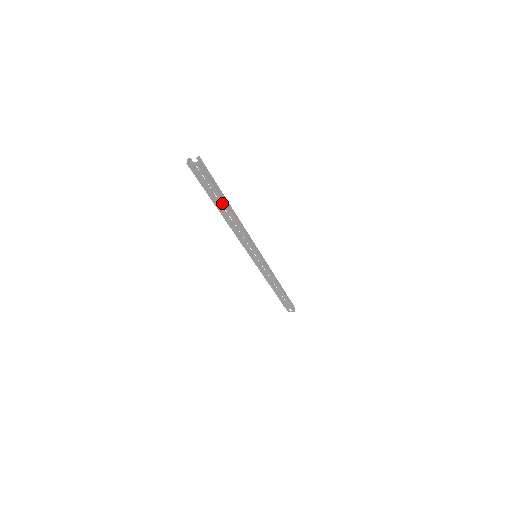
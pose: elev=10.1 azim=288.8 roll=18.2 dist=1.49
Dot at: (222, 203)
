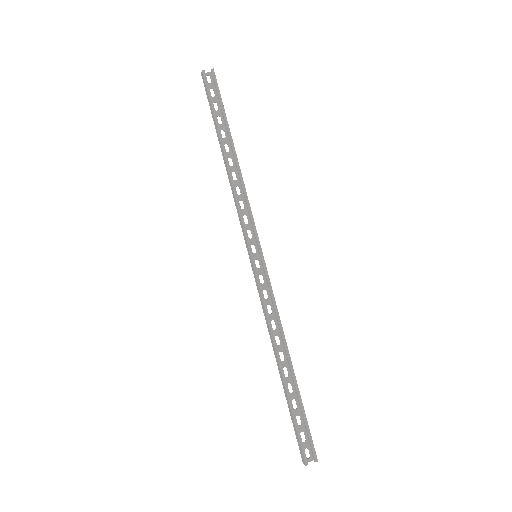
Dot at: (293, 386)
